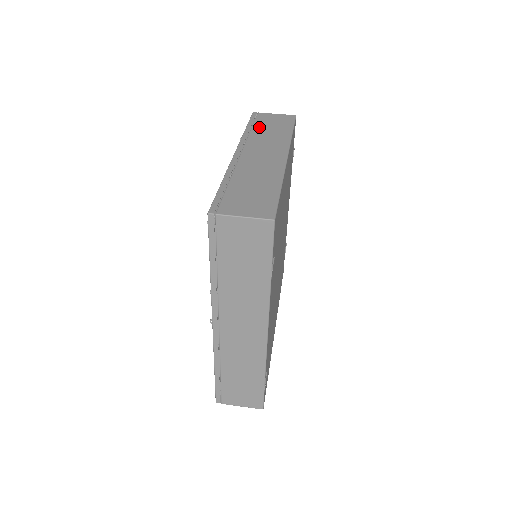
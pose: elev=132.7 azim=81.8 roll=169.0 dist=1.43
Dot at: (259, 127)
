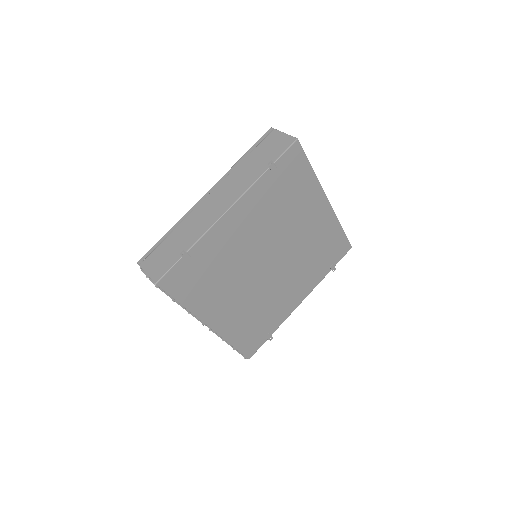
Dot at: occluded
